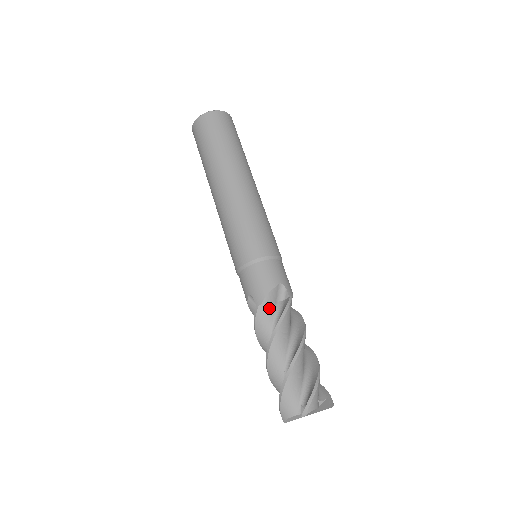
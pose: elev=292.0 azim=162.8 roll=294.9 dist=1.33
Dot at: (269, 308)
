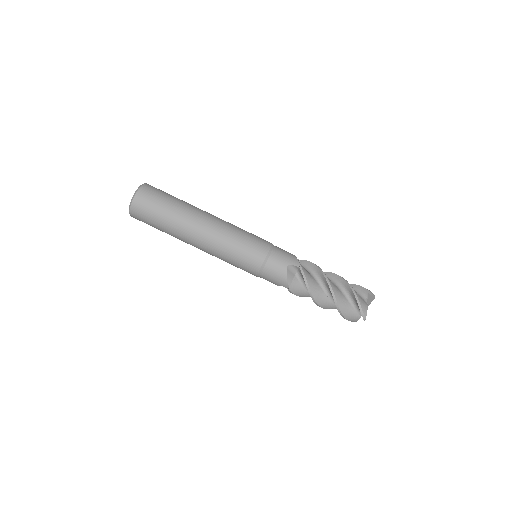
Dot at: (295, 283)
